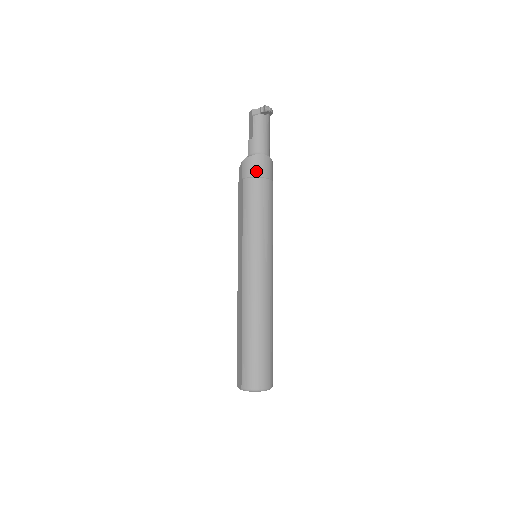
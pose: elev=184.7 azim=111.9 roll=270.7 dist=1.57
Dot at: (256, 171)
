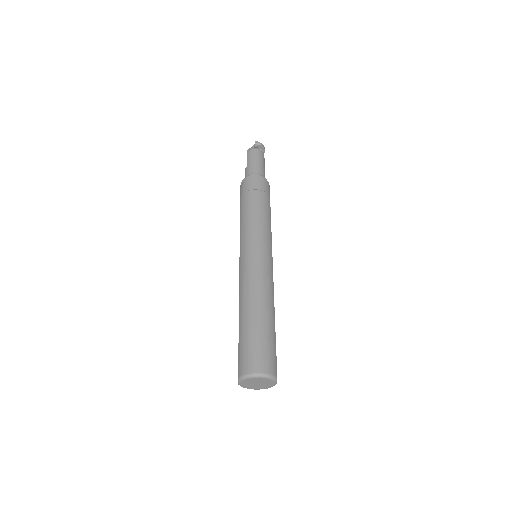
Dot at: (250, 186)
